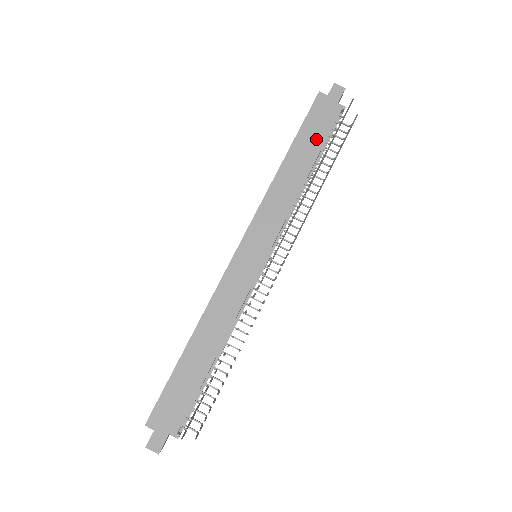
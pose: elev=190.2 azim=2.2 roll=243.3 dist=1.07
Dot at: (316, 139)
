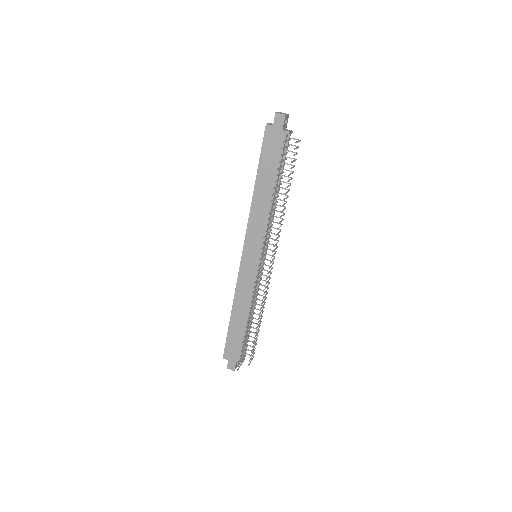
Dot at: (273, 165)
